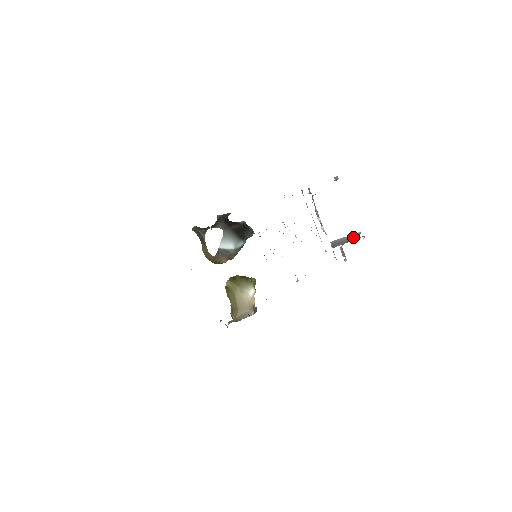
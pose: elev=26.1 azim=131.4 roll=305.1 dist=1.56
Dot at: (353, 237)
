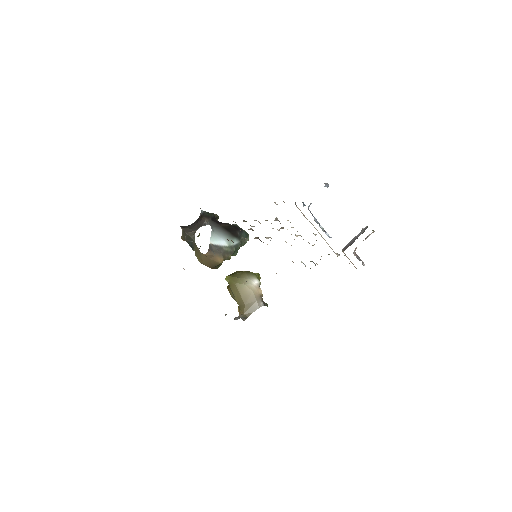
Dot at: (361, 233)
